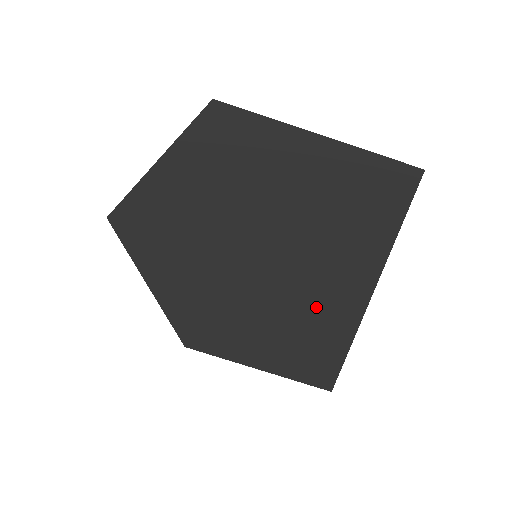
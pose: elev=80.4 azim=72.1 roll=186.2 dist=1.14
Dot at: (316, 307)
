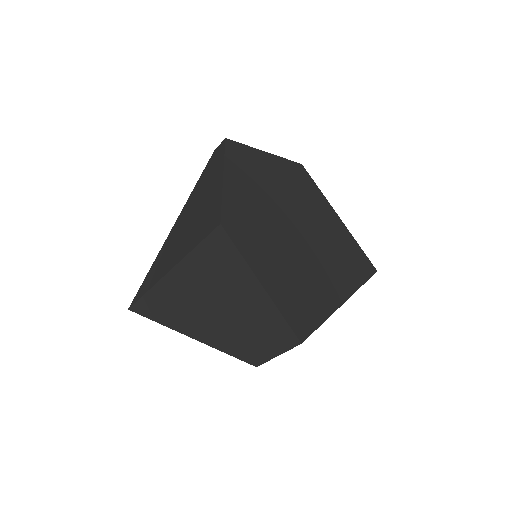
Dot at: (312, 281)
